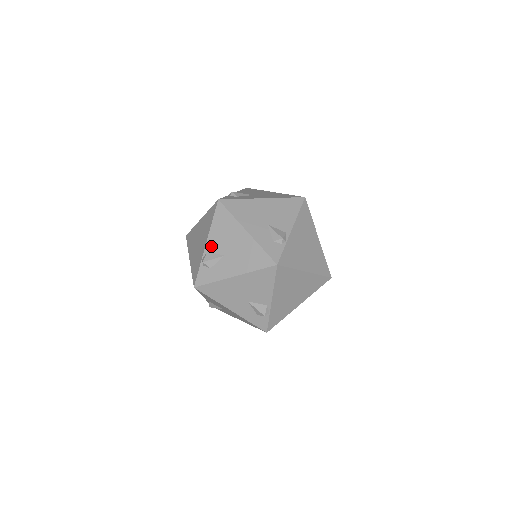
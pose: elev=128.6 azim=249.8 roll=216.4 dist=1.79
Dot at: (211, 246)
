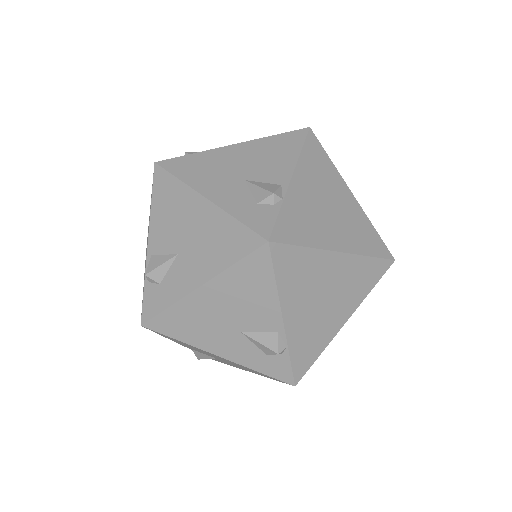
Dot at: occluded
